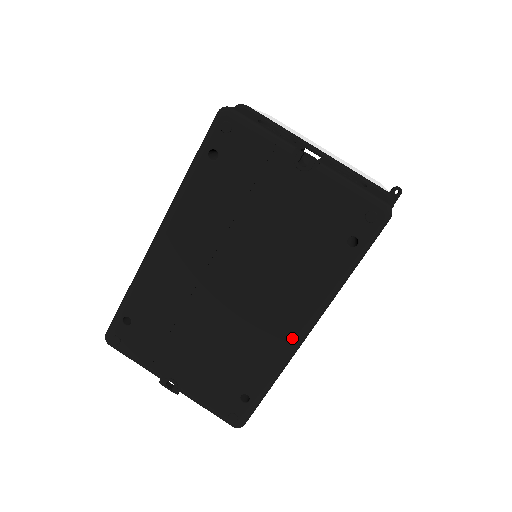
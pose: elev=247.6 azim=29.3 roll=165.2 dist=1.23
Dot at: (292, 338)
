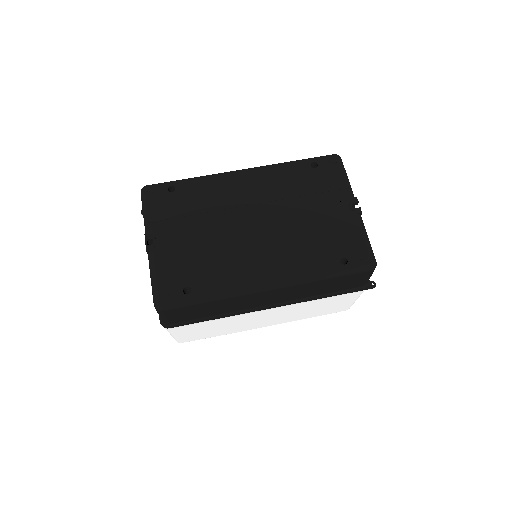
Dot at: (258, 280)
